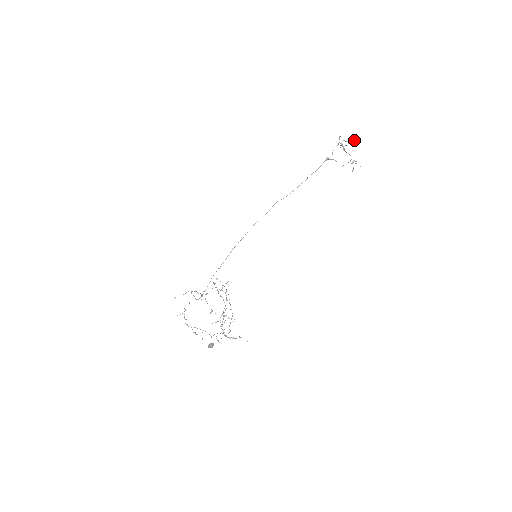
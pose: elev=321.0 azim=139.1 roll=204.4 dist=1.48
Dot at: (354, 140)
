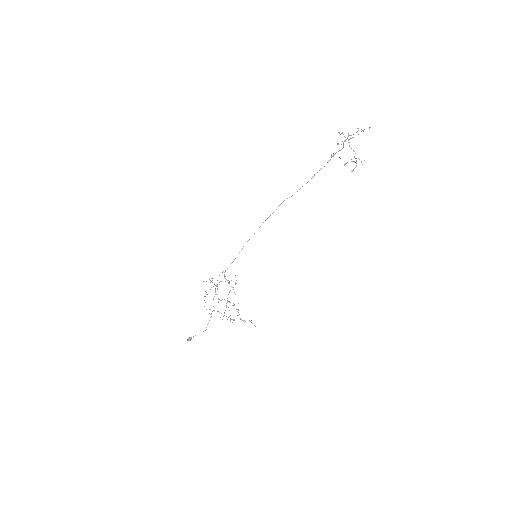
Dot at: (363, 131)
